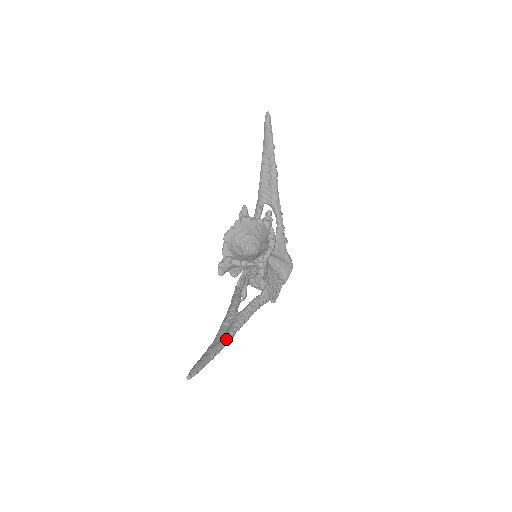
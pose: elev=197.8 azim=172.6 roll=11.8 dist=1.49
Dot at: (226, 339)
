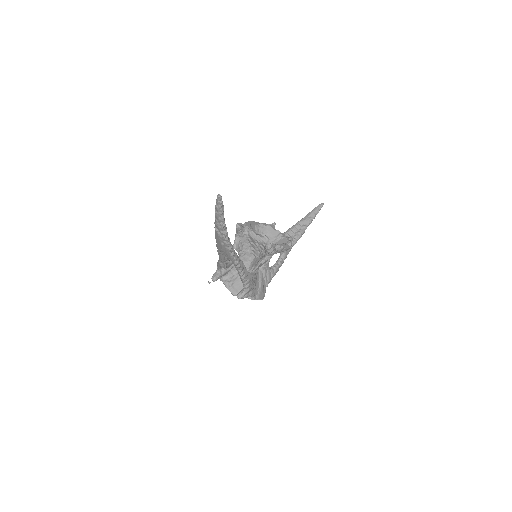
Dot at: occluded
